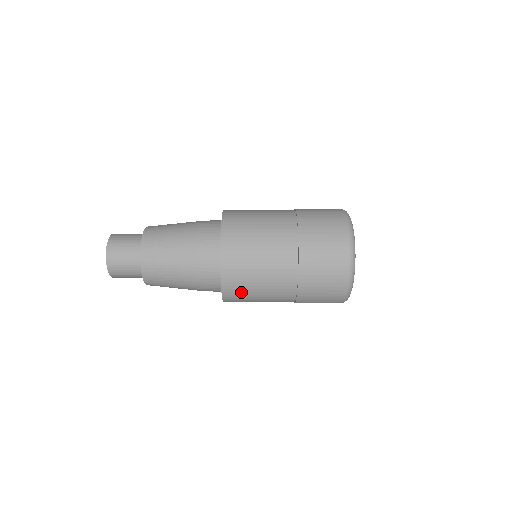
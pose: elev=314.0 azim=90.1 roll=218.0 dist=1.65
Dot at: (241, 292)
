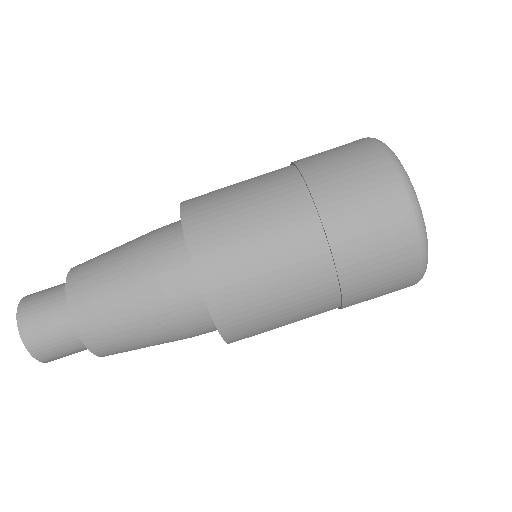
Dot at: (257, 334)
